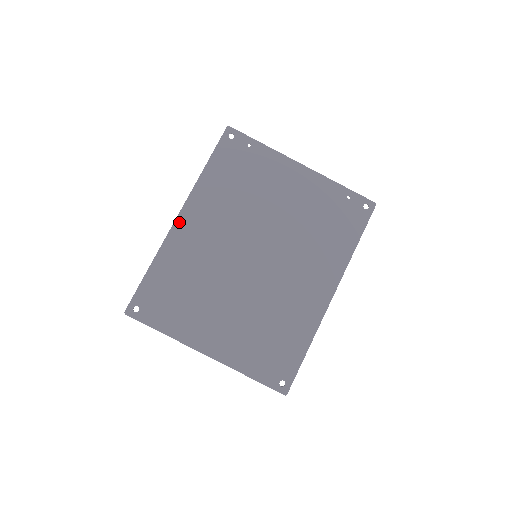
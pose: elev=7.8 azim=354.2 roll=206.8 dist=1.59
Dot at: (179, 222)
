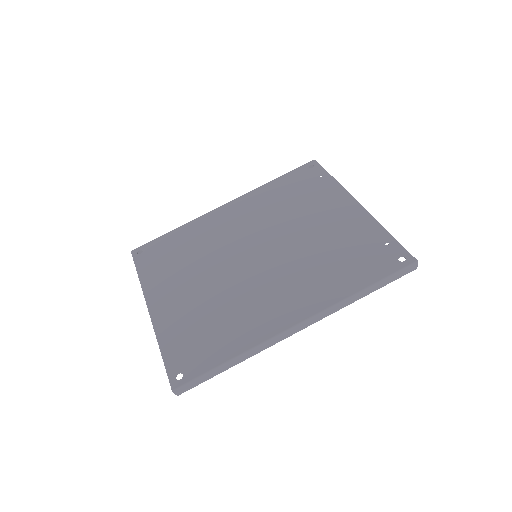
Dot at: (221, 208)
